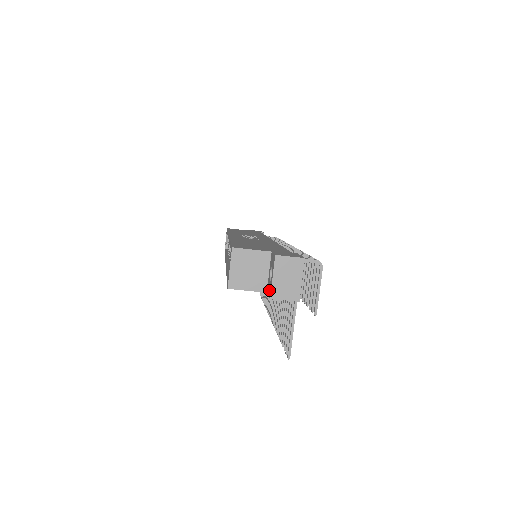
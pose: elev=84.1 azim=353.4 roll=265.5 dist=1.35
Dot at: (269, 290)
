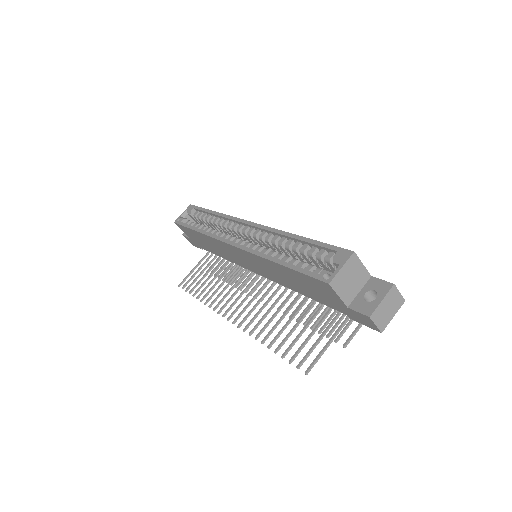
Dot at: (365, 308)
